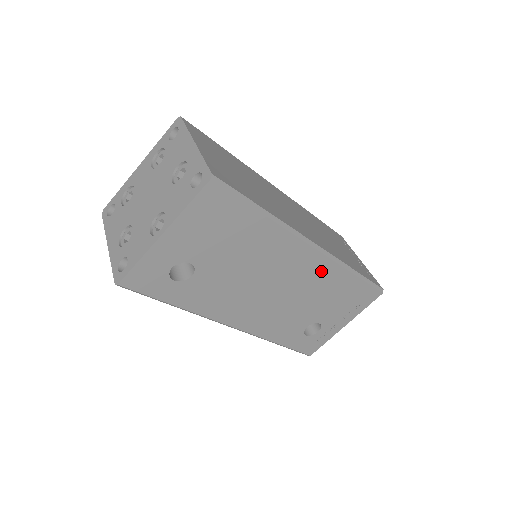
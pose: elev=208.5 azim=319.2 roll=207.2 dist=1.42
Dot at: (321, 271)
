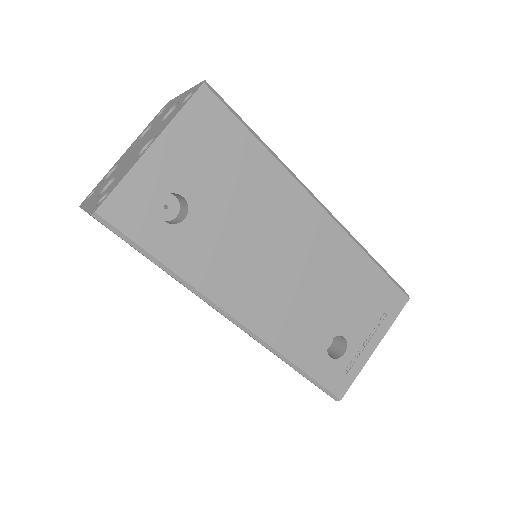
Dot at: (334, 245)
